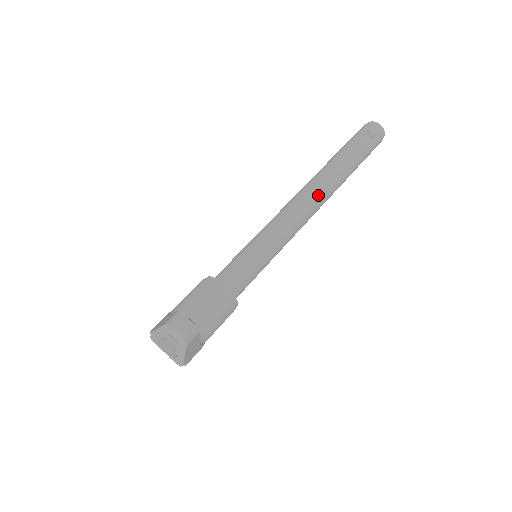
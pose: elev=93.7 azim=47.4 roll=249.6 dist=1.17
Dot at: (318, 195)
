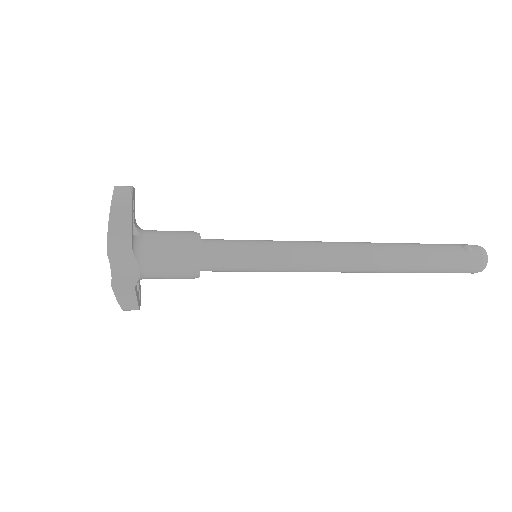
Dot at: (359, 249)
